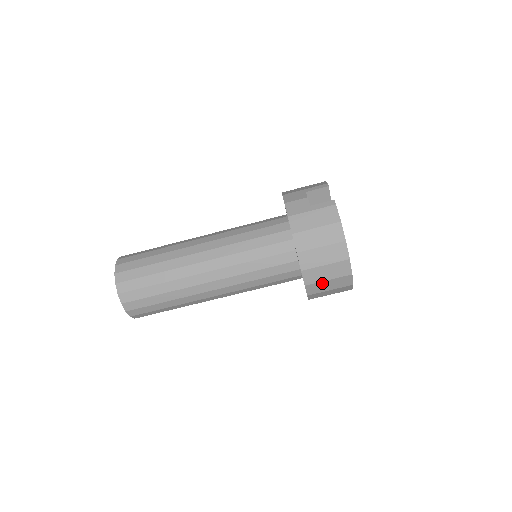
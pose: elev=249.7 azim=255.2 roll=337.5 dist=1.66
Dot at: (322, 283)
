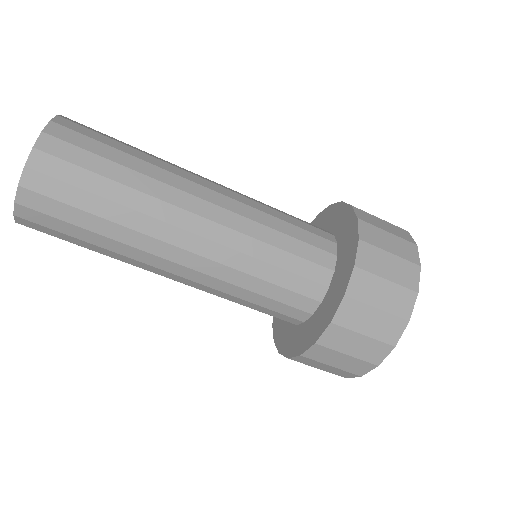
Dot at: (366, 309)
